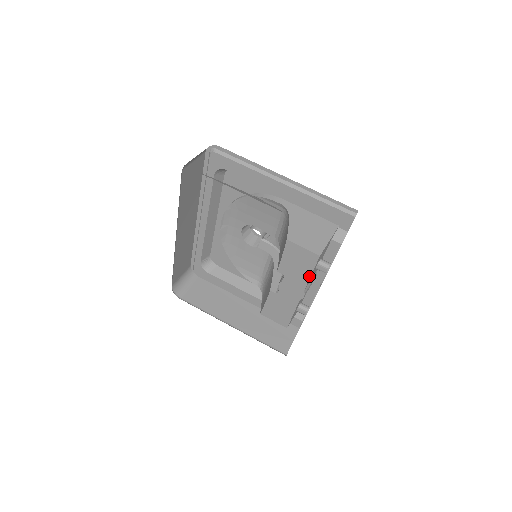
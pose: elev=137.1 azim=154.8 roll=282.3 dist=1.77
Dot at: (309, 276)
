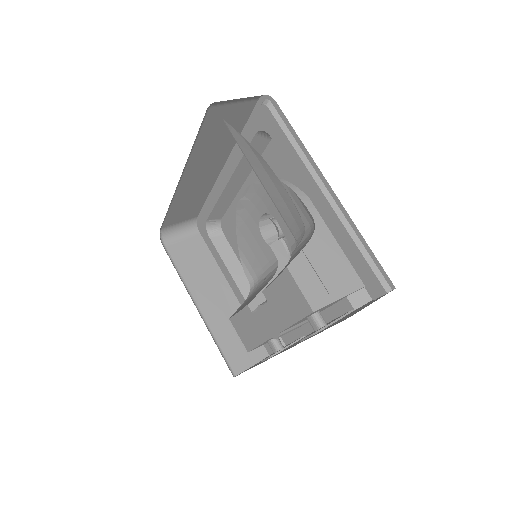
Dot at: (292, 323)
